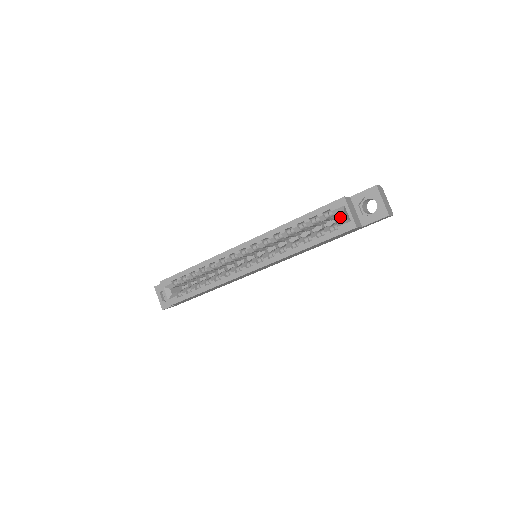
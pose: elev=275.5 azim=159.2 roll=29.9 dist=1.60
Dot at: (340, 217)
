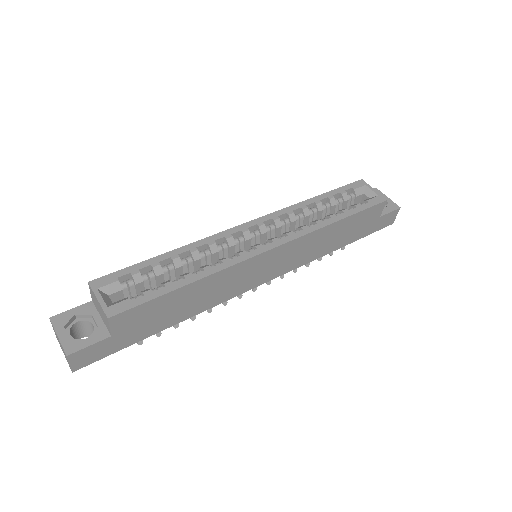
Dot at: occluded
